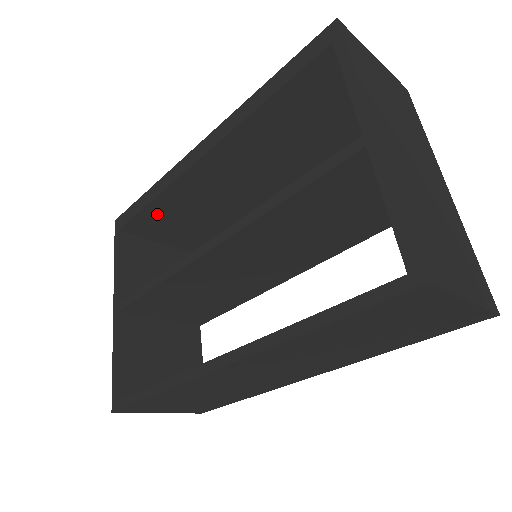
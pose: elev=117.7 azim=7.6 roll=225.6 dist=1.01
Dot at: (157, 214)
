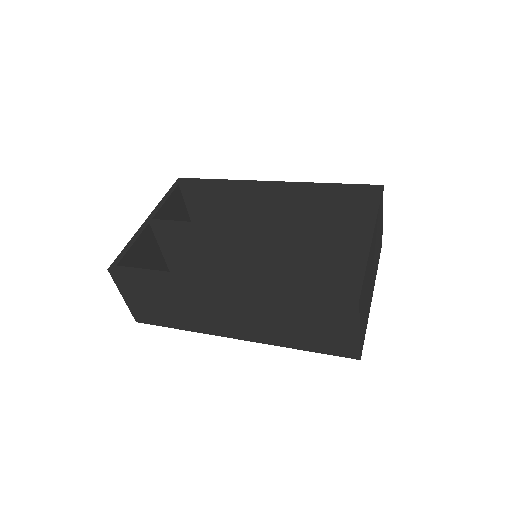
Dot at: (209, 195)
